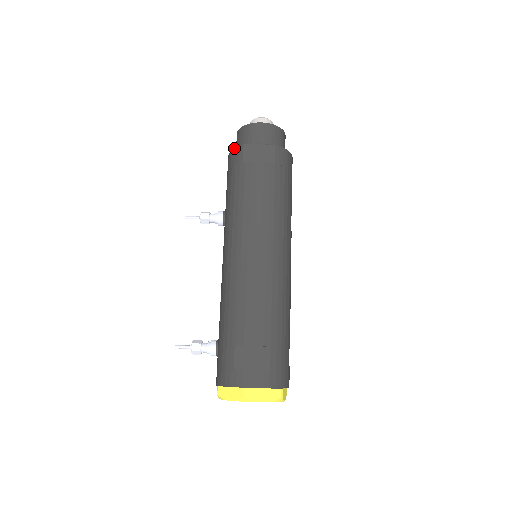
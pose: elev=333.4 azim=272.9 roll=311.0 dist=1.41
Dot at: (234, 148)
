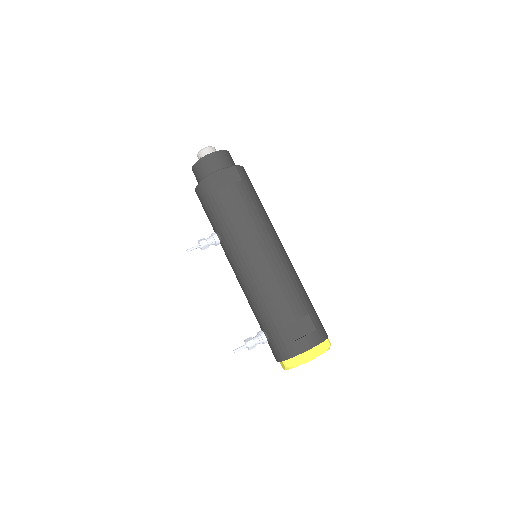
Dot at: (202, 180)
